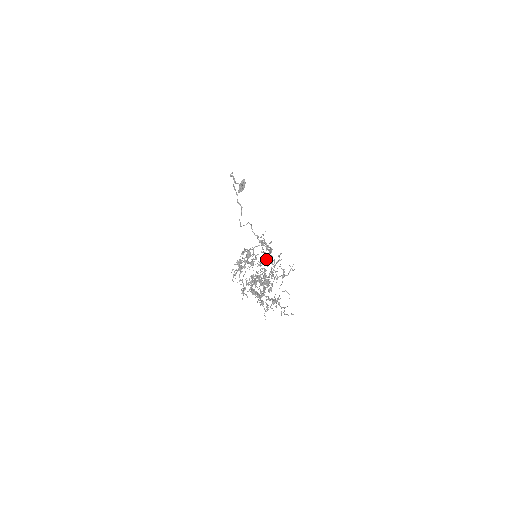
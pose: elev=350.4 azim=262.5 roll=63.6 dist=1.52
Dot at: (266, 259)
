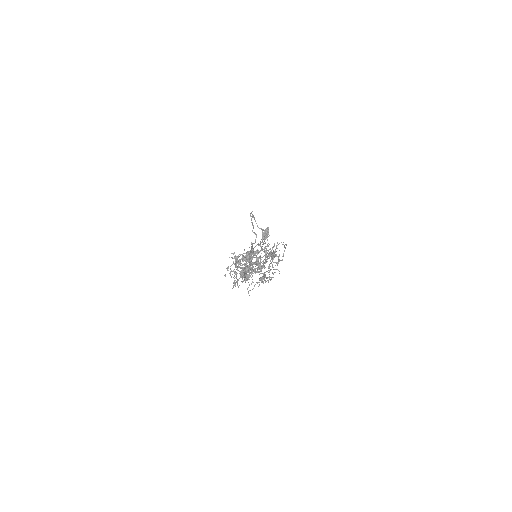
Dot at: (265, 256)
